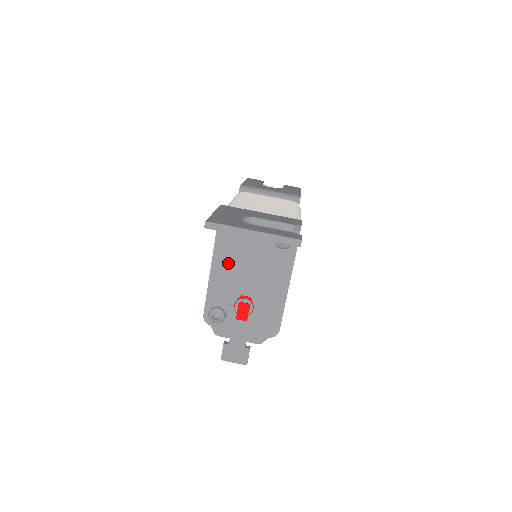
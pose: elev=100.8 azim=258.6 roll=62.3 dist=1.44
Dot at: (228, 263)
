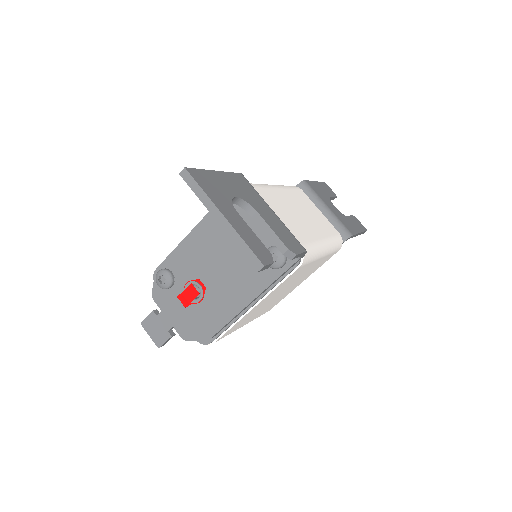
Dot at: (209, 237)
